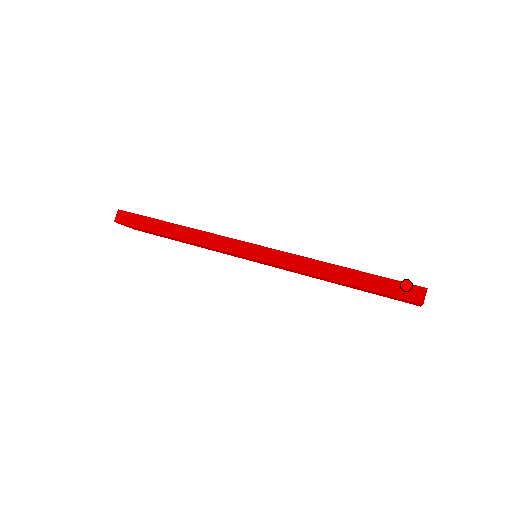
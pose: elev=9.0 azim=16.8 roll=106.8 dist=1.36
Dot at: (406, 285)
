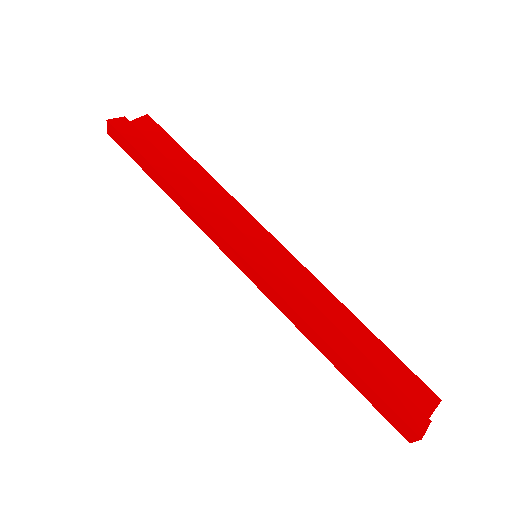
Dot at: (398, 419)
